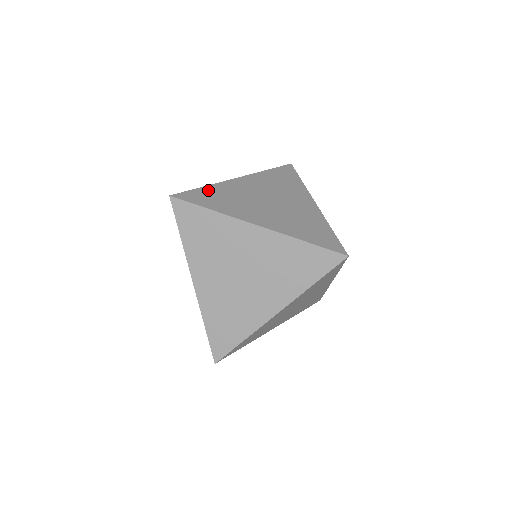
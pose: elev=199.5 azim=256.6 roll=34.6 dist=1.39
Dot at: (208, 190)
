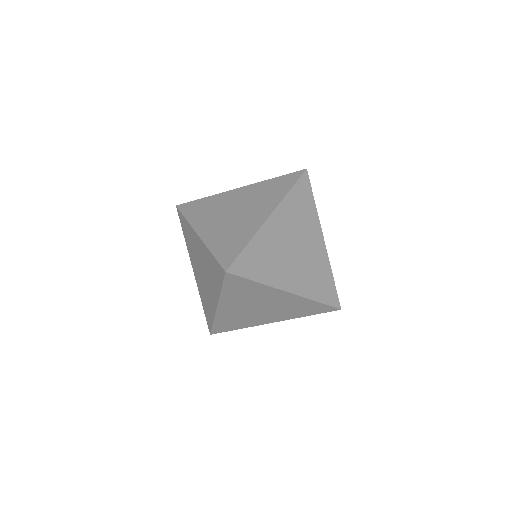
Dot at: (252, 250)
